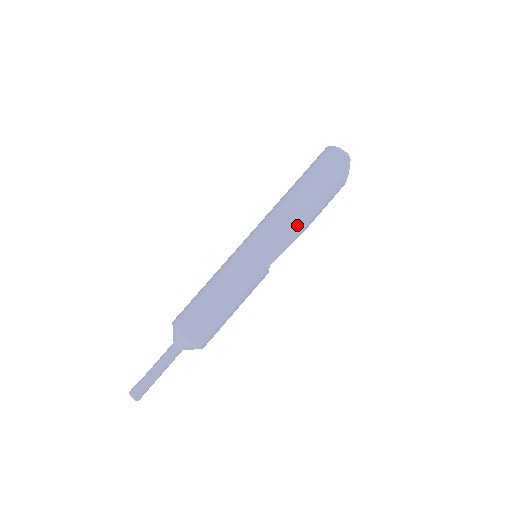
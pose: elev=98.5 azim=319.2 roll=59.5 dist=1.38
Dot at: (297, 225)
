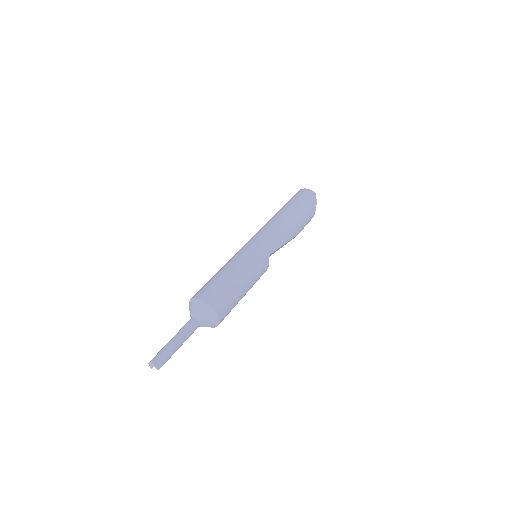
Dot at: (286, 229)
